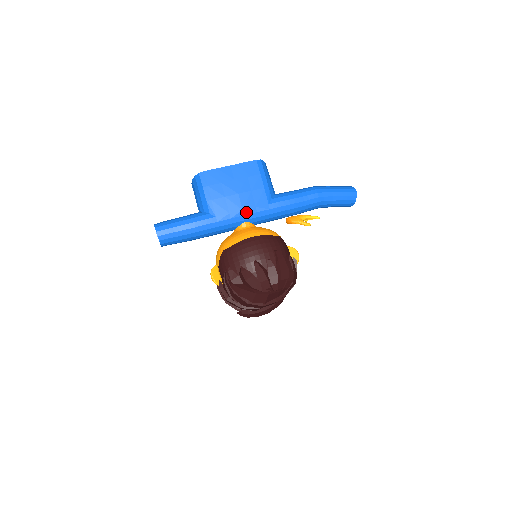
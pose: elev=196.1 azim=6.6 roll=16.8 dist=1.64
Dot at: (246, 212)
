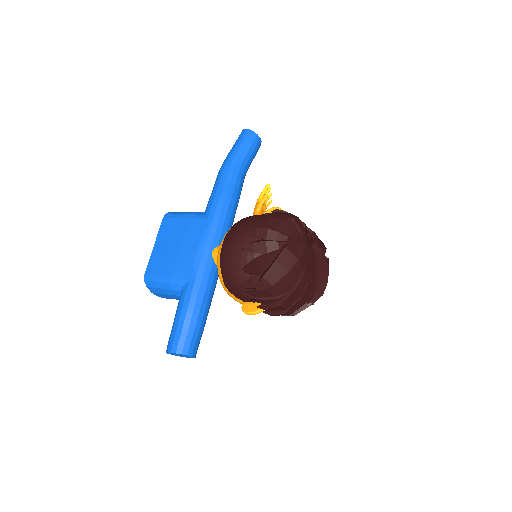
Dot at: (202, 246)
